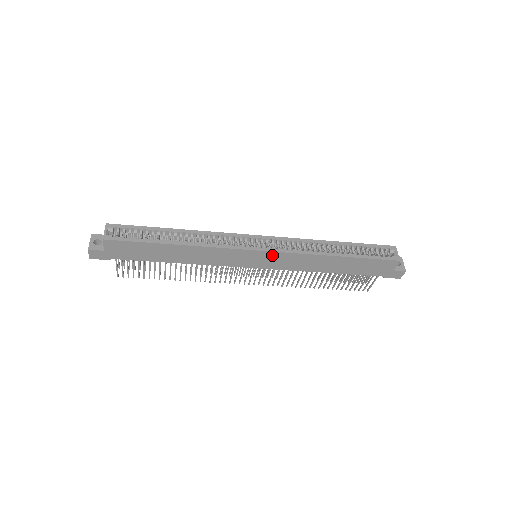
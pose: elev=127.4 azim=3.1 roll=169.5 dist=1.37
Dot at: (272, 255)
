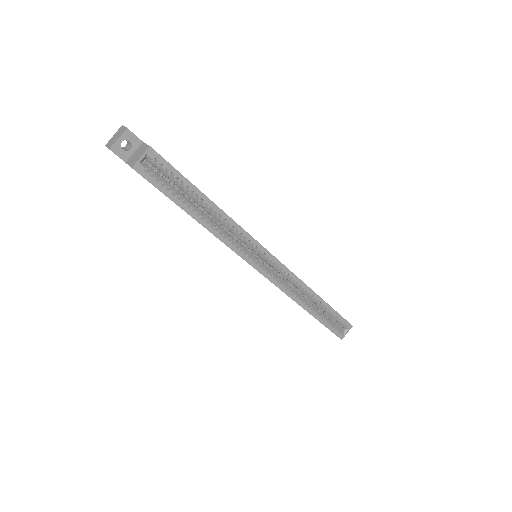
Dot at: occluded
